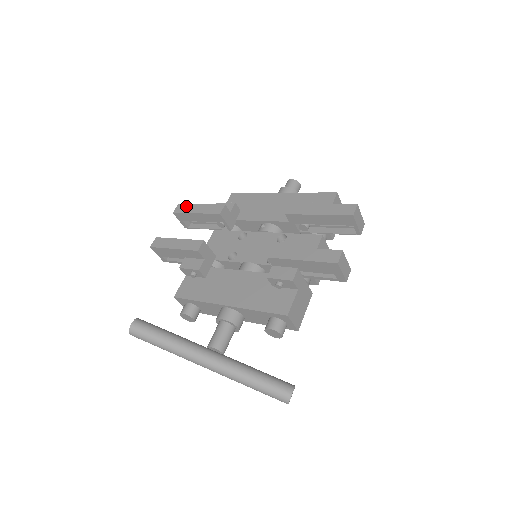
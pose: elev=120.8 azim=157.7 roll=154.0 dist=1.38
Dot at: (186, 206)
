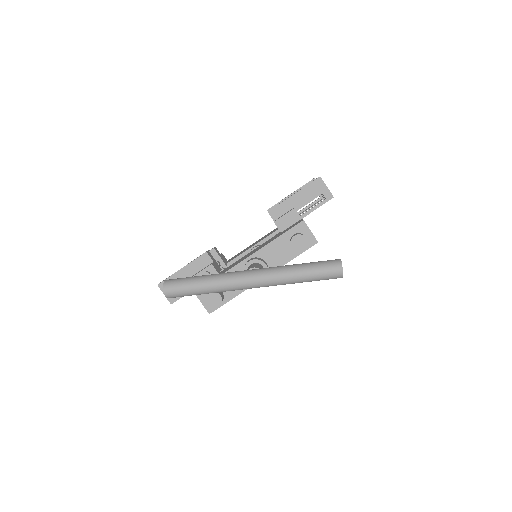
Dot at: occluded
